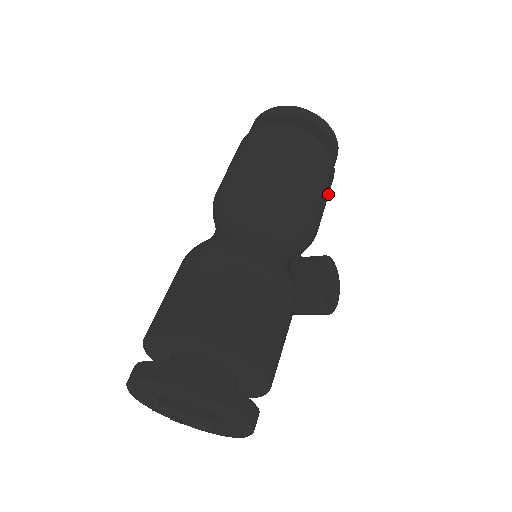
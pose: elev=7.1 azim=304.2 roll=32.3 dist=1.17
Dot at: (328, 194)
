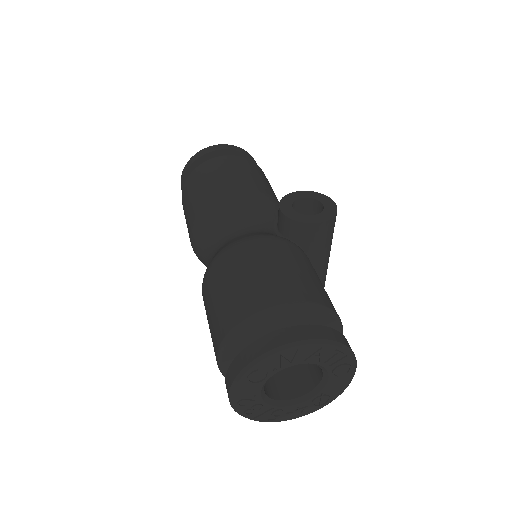
Dot at: (252, 171)
